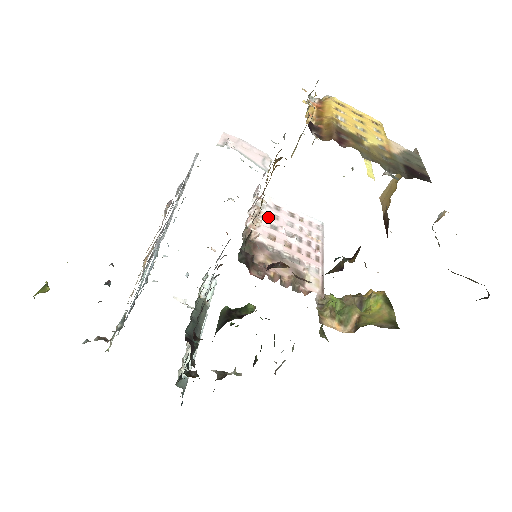
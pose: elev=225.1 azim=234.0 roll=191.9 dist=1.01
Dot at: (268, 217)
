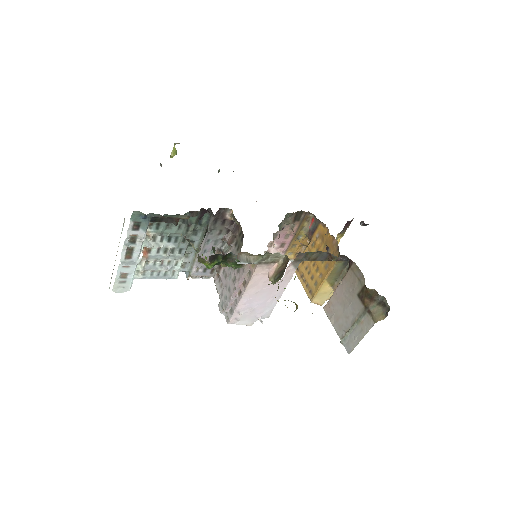
Dot at: occluded
